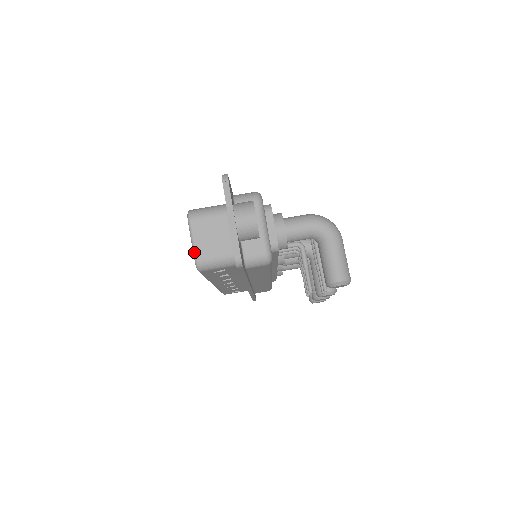
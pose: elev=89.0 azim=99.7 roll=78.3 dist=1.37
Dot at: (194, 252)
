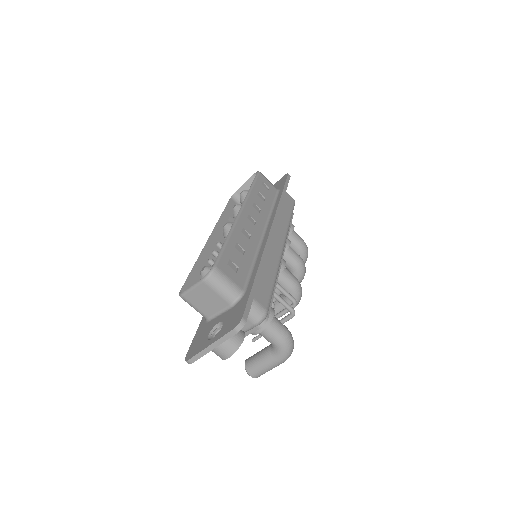
Dot at: (186, 292)
